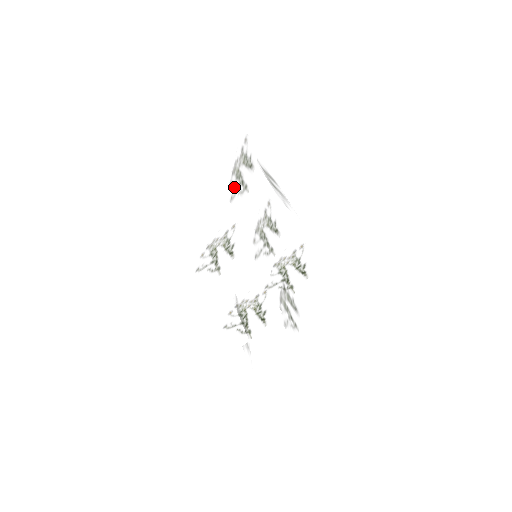
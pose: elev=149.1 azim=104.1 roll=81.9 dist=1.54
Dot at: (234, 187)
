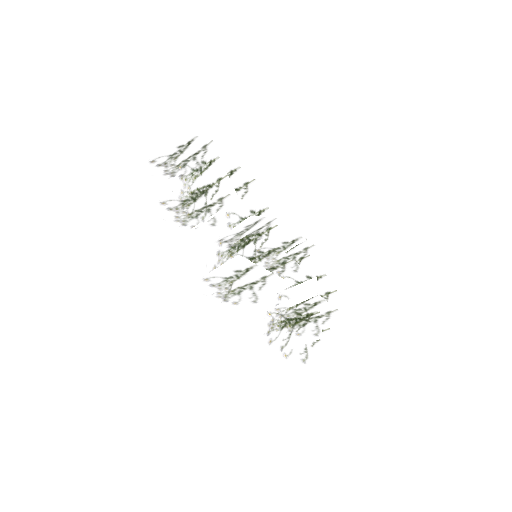
Dot at: occluded
